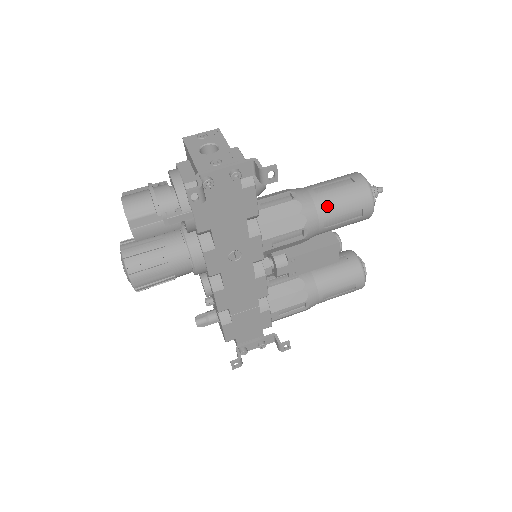
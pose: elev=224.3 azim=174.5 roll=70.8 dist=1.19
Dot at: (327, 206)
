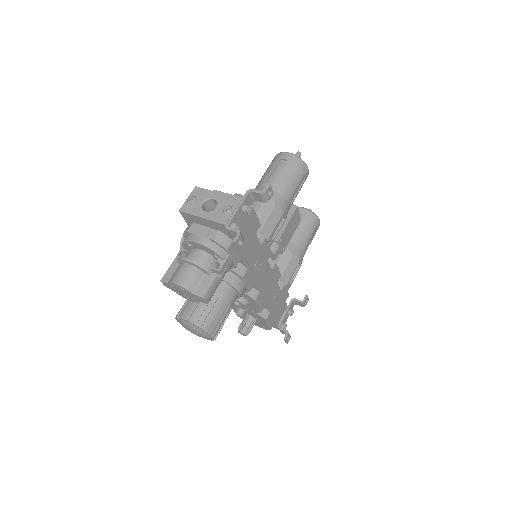
Dot at: (285, 188)
